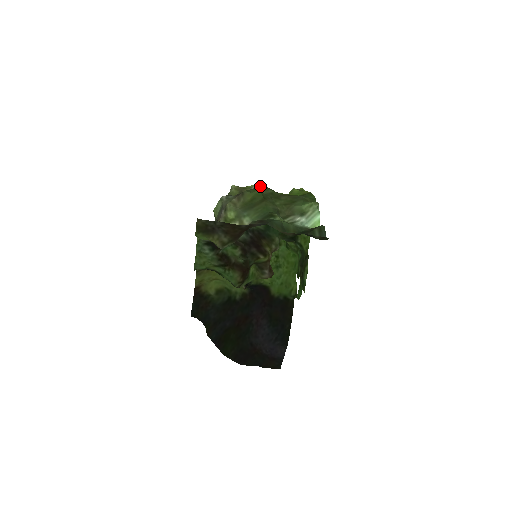
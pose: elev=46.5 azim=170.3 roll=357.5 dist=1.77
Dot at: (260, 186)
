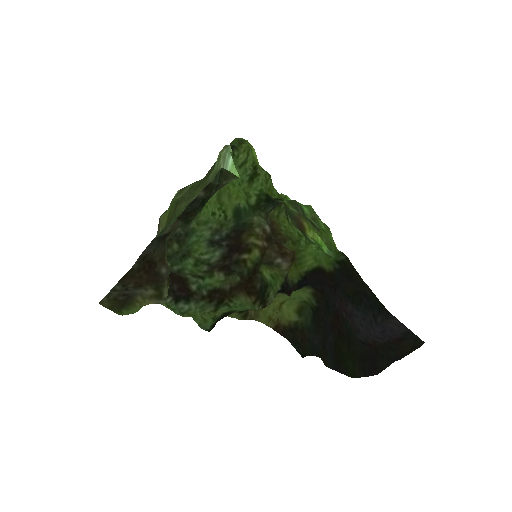
Dot at: (176, 194)
